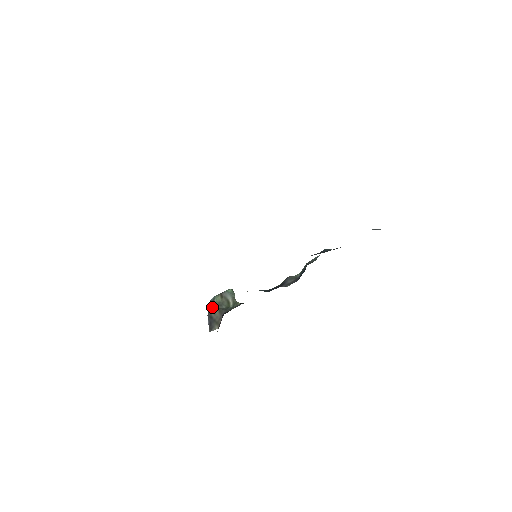
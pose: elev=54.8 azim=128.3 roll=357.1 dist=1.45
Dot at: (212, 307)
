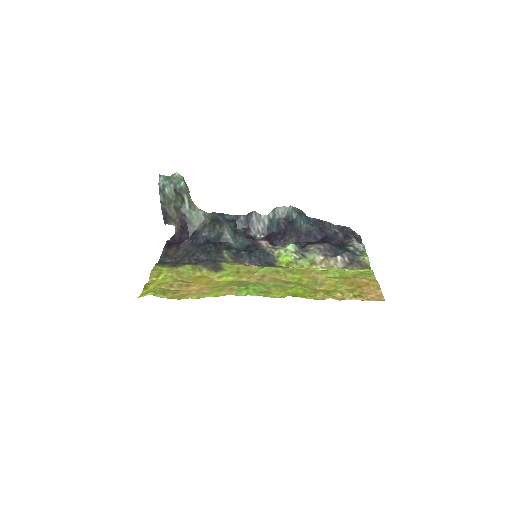
Dot at: (165, 200)
